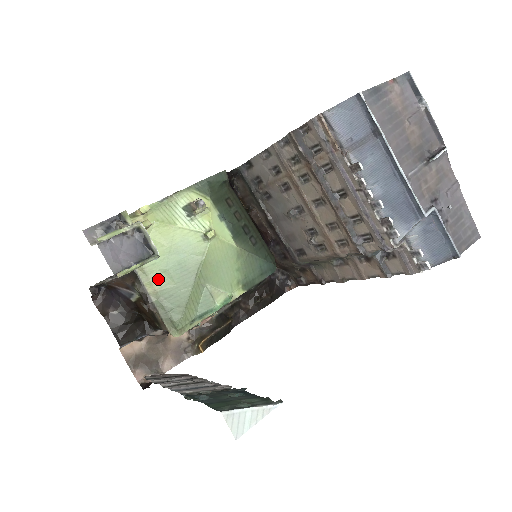
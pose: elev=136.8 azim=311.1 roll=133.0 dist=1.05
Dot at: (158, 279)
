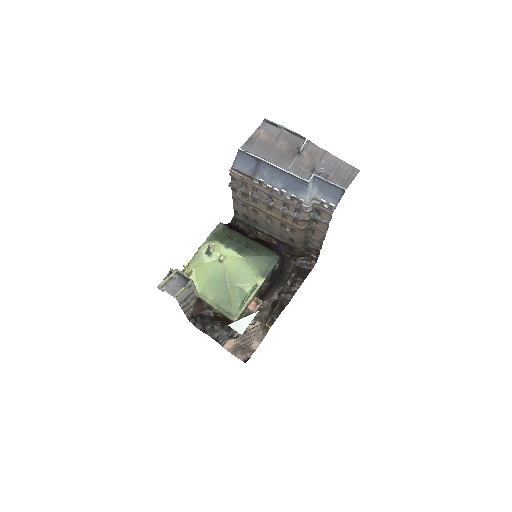
Dot at: (211, 295)
